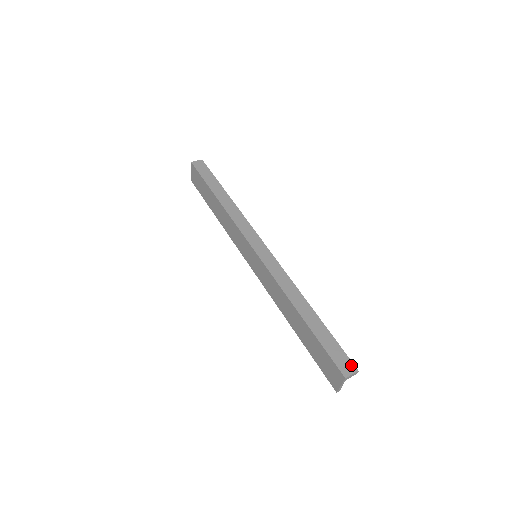
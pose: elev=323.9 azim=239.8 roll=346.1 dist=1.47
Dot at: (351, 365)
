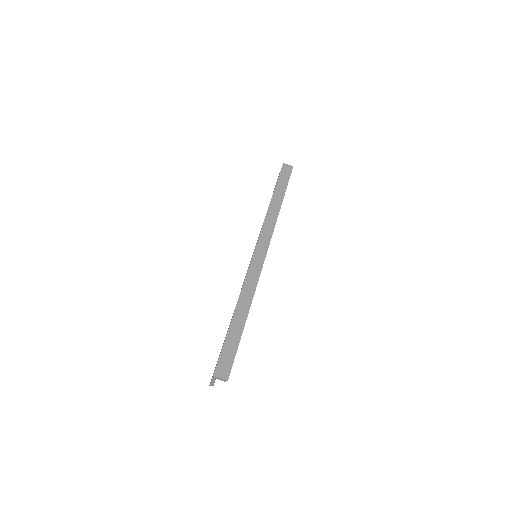
Dot at: (227, 372)
